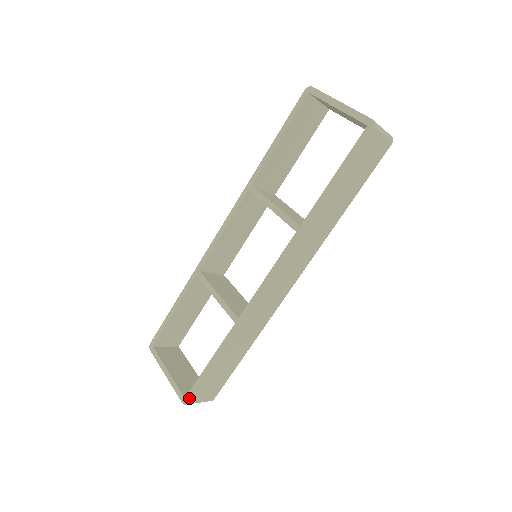
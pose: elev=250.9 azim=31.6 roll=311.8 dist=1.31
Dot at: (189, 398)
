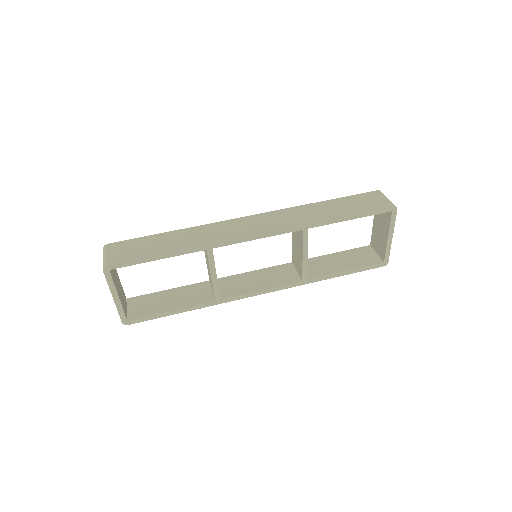
Dot at: (113, 244)
